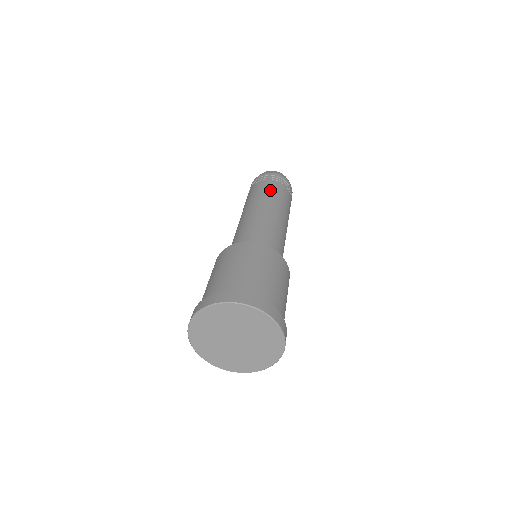
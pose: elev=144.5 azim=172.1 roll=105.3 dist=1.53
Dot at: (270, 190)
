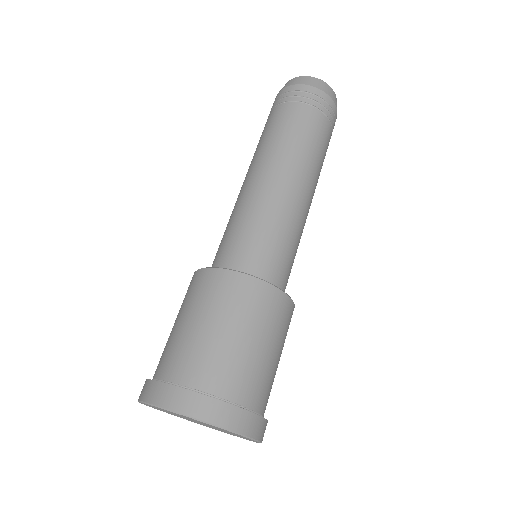
Dot at: (292, 130)
